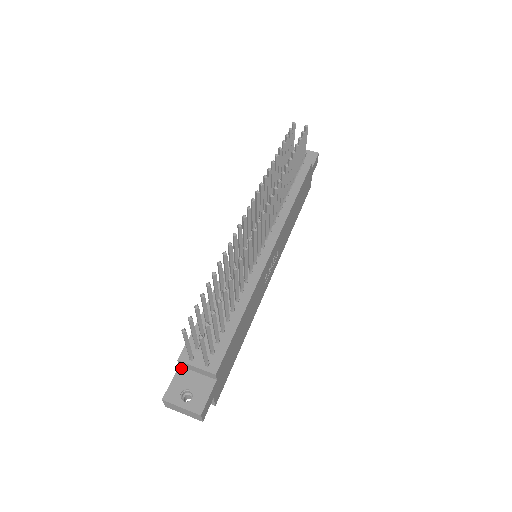
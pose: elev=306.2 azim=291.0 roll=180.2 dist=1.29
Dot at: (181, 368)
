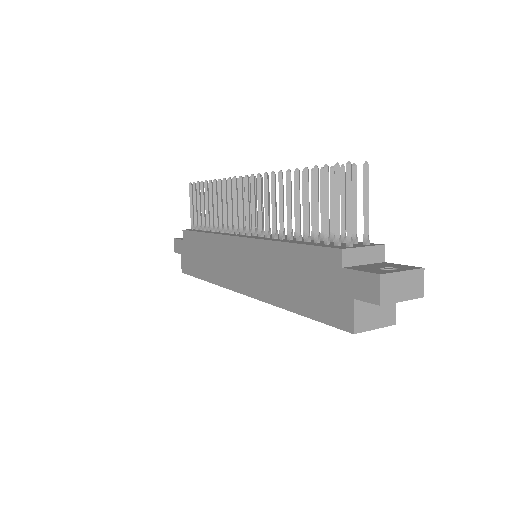
Dot at: (347, 267)
